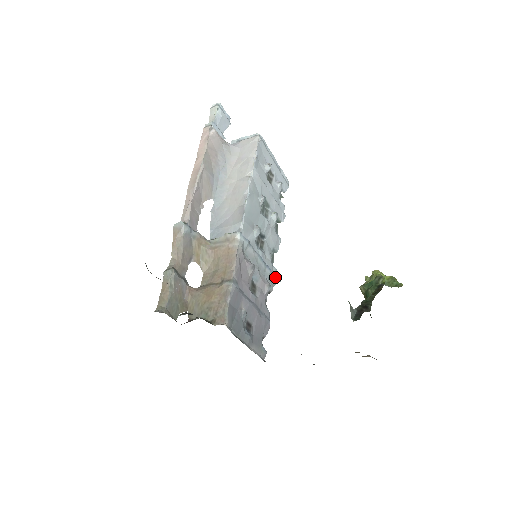
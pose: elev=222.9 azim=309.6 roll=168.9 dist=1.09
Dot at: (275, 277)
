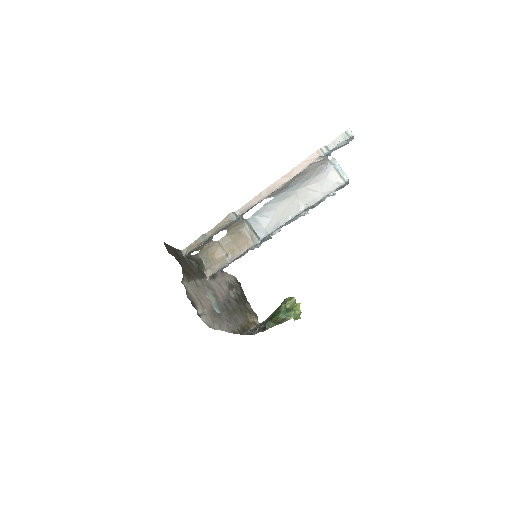
Dot at: occluded
